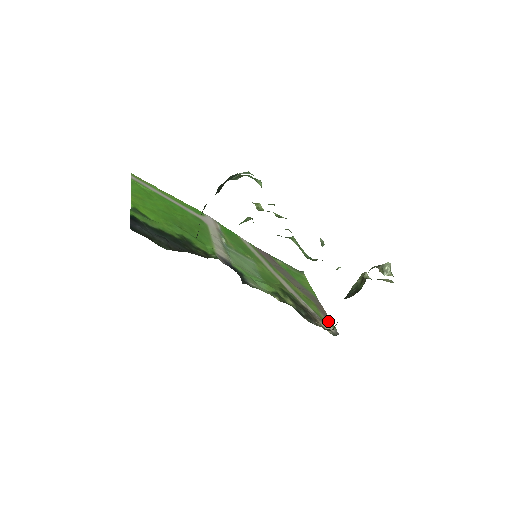
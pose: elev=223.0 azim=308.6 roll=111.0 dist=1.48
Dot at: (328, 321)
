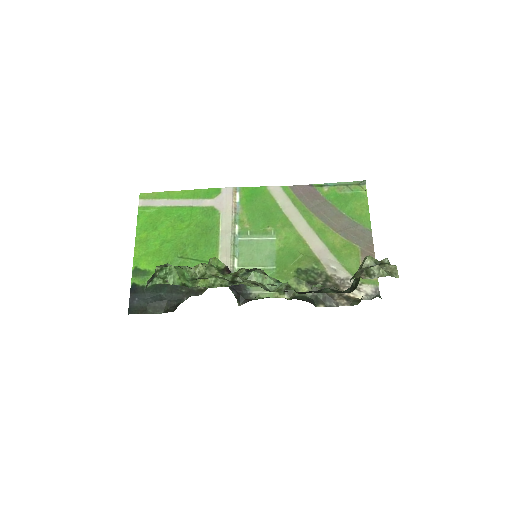
Dot at: occluded
